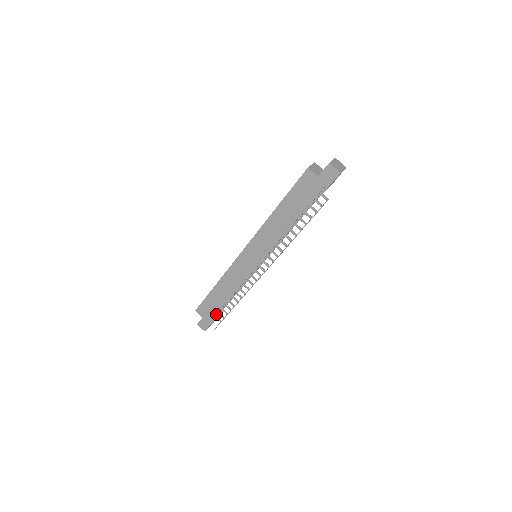
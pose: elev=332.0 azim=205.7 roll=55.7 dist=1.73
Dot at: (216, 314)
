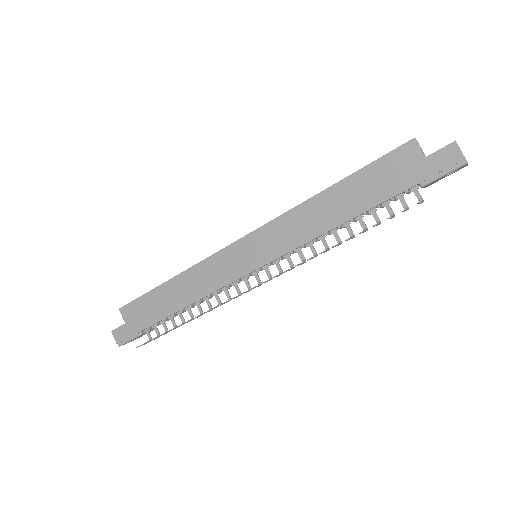
Dot at: (150, 325)
